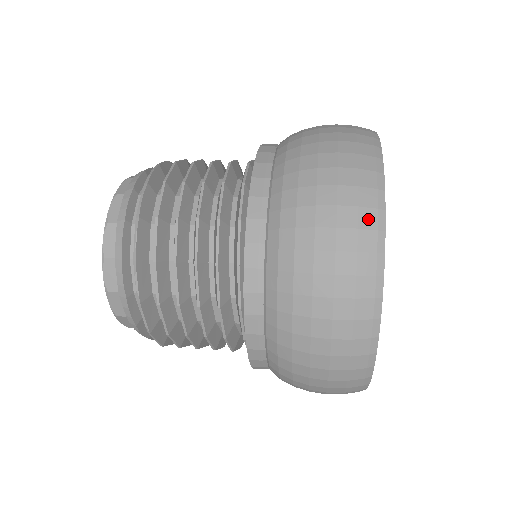
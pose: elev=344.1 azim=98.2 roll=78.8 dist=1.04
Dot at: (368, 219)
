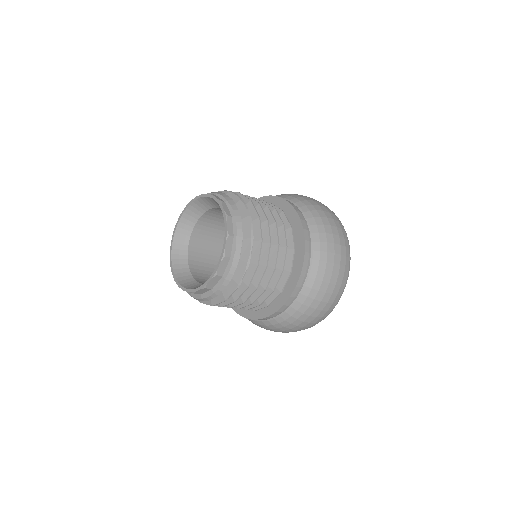
Dot at: (348, 262)
